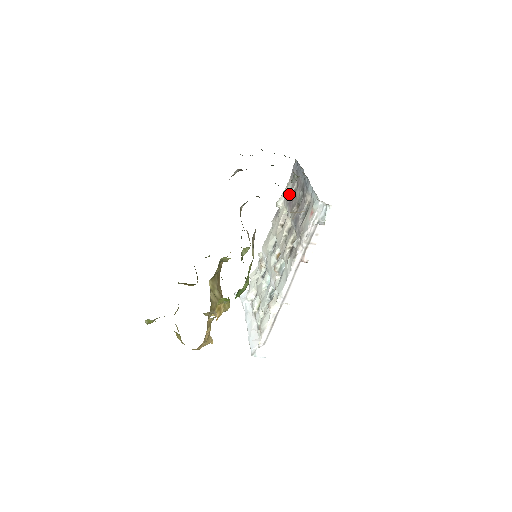
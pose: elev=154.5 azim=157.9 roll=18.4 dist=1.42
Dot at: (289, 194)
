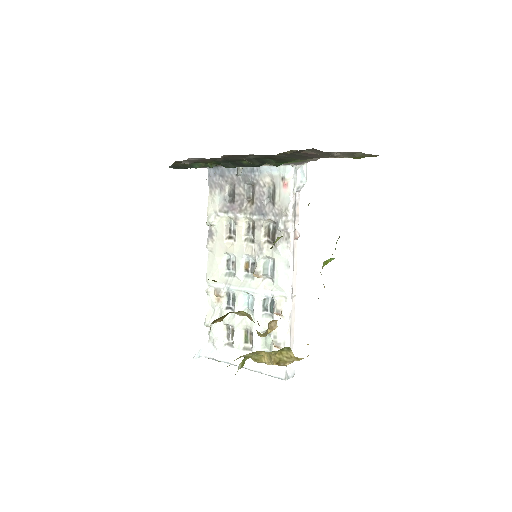
Dot at: (222, 202)
